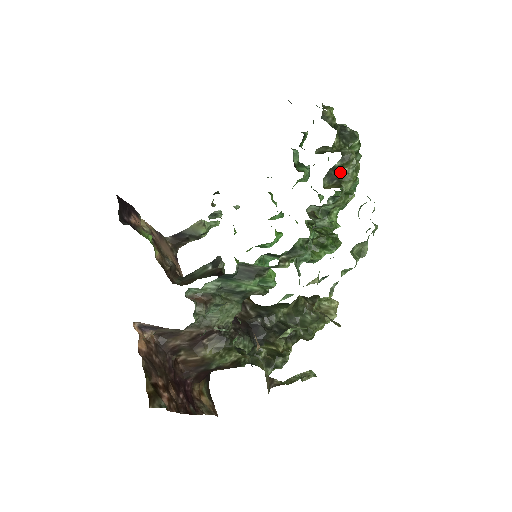
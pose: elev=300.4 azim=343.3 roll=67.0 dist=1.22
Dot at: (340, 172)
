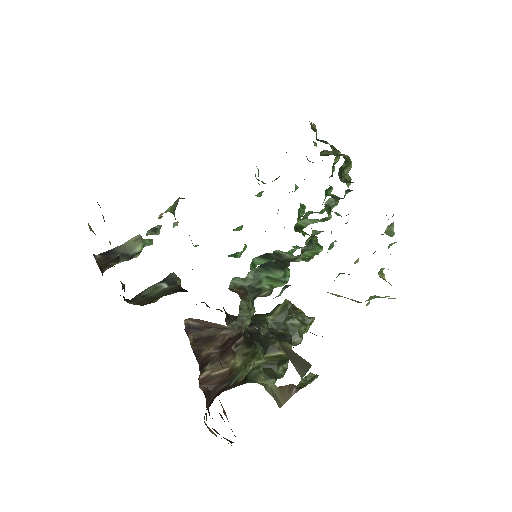
Dot at: occluded
